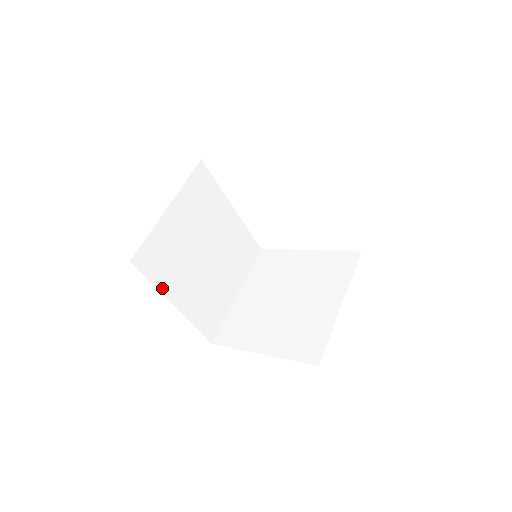
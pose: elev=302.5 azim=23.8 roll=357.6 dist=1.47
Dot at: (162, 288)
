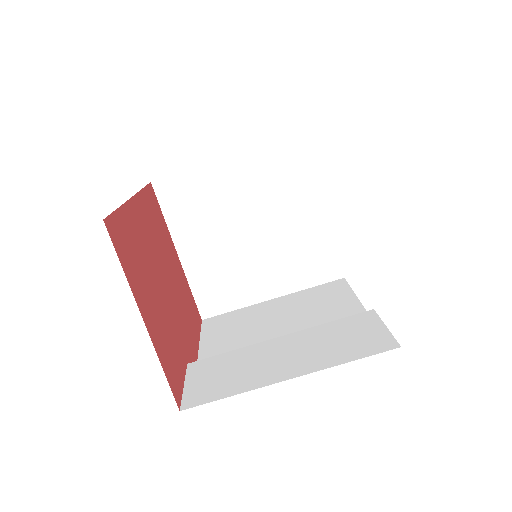
Dot at: occluded
